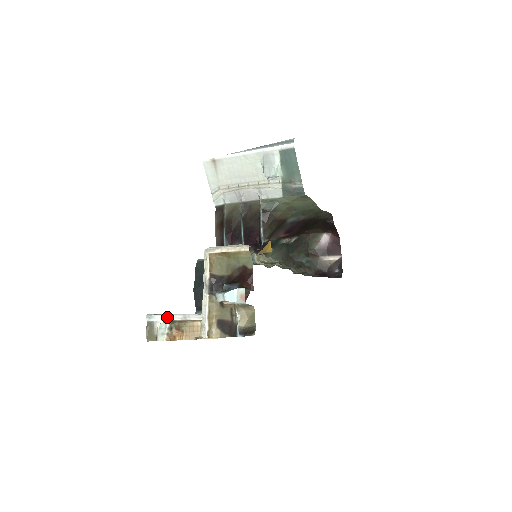
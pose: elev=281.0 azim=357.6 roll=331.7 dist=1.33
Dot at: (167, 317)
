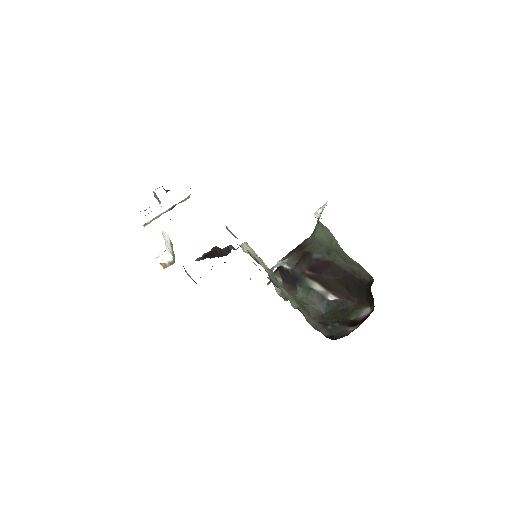
Dot at: occluded
